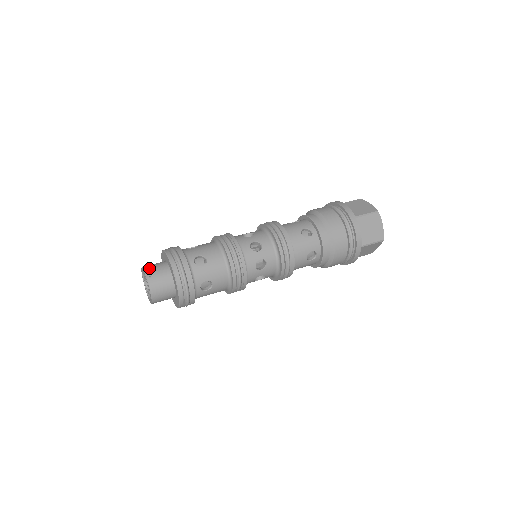
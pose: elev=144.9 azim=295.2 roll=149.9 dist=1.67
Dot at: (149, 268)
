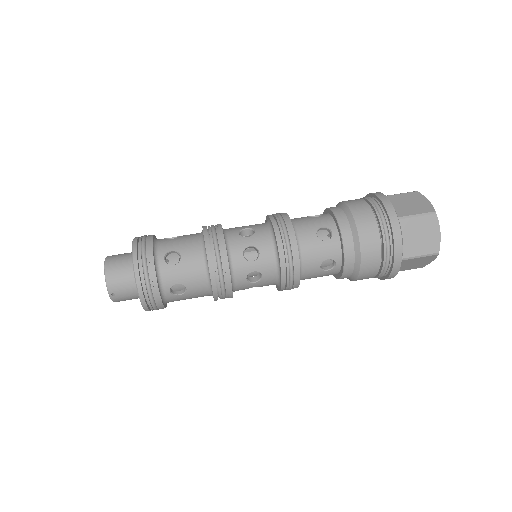
Dot at: (113, 282)
